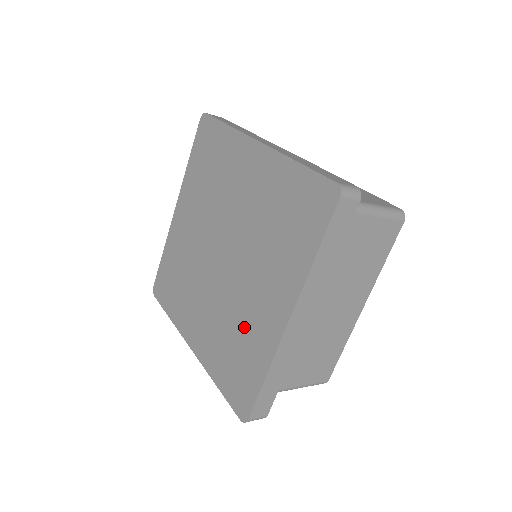
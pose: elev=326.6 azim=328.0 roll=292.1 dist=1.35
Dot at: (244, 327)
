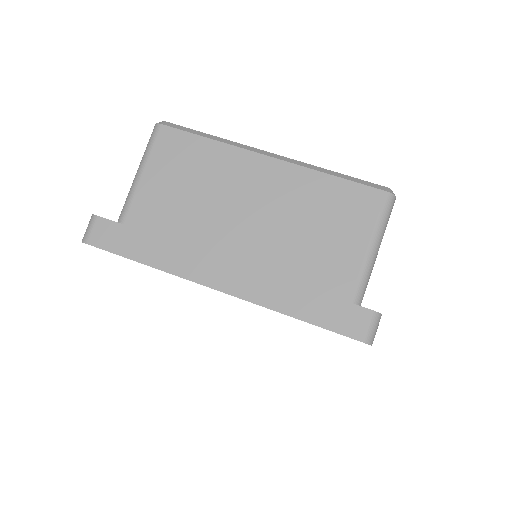
Dot at: occluded
